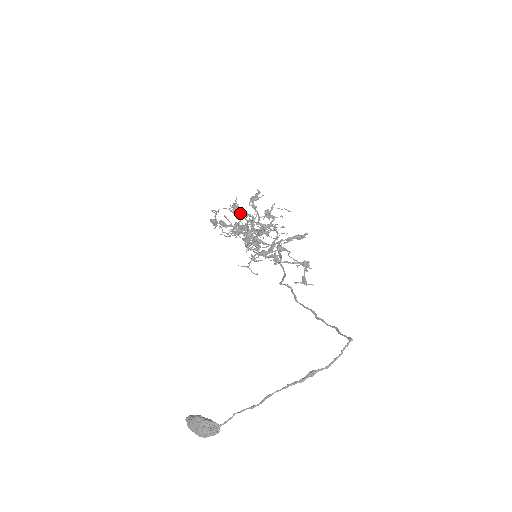
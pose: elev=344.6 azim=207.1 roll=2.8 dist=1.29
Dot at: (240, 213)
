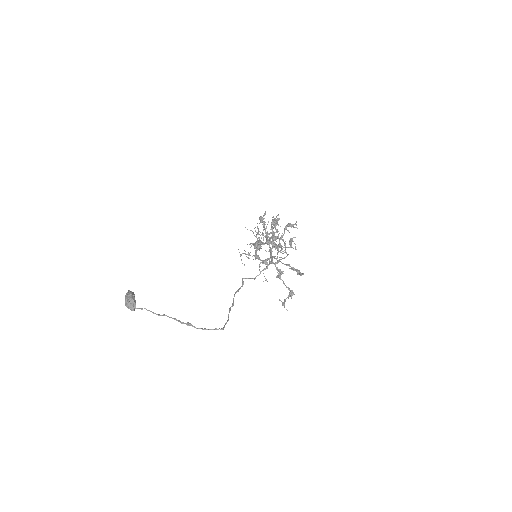
Dot at: occluded
